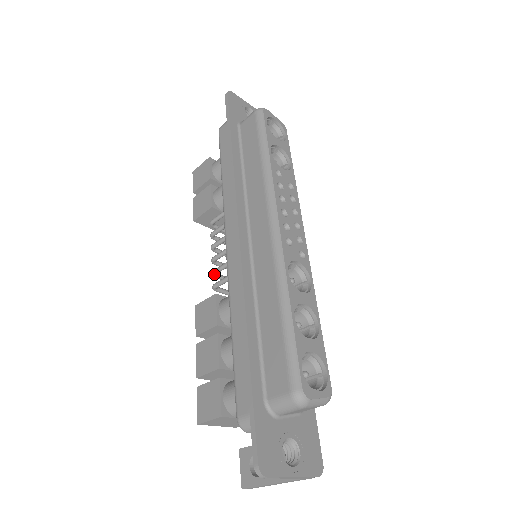
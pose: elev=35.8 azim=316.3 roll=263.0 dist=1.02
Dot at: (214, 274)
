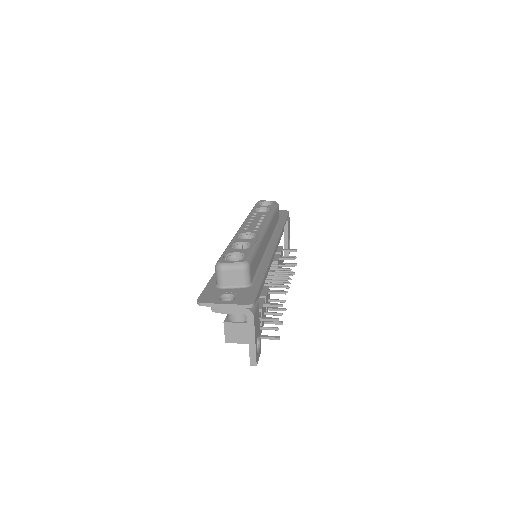
Dot at: occluded
